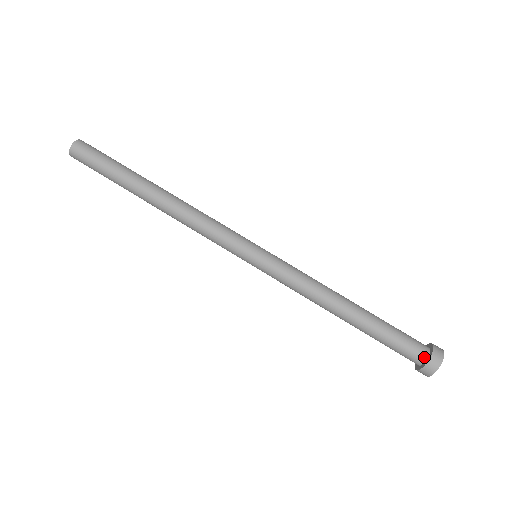
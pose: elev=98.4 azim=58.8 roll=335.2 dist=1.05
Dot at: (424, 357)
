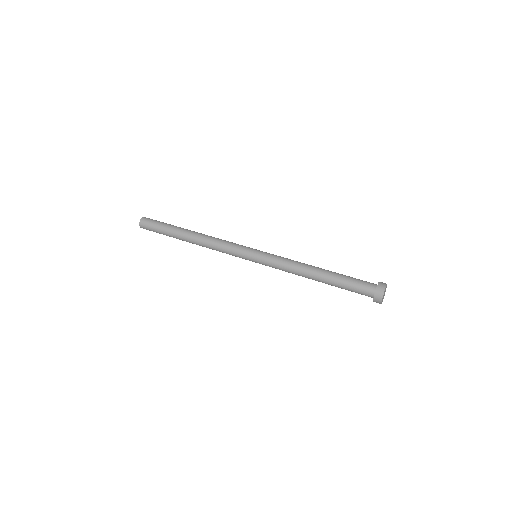
Dot at: (376, 284)
